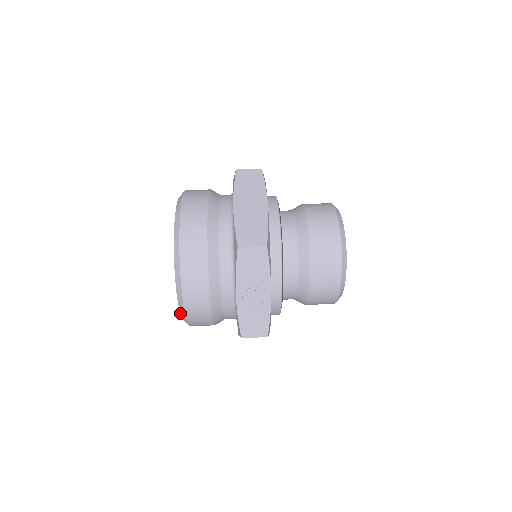
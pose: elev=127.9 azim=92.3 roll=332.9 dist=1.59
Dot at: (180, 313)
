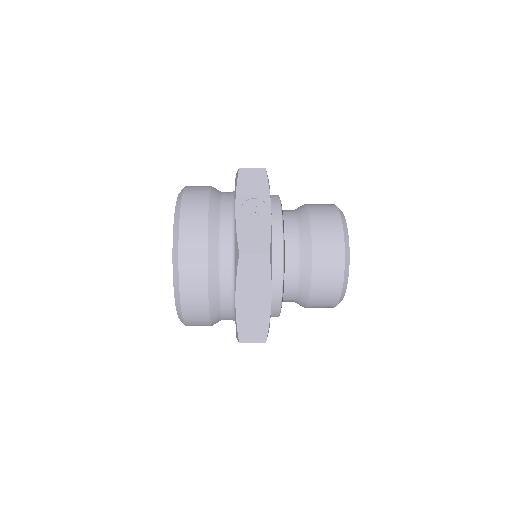
Dot at: (172, 254)
